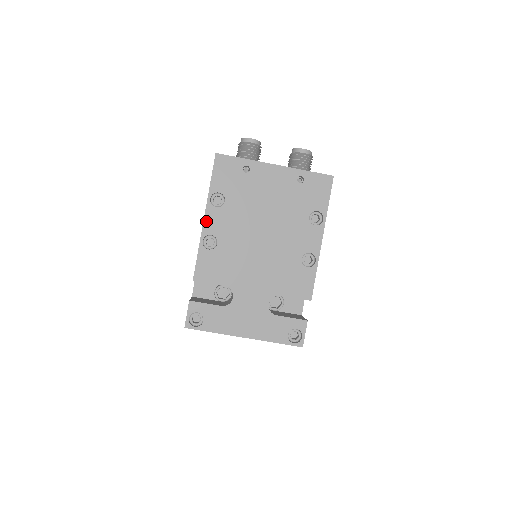
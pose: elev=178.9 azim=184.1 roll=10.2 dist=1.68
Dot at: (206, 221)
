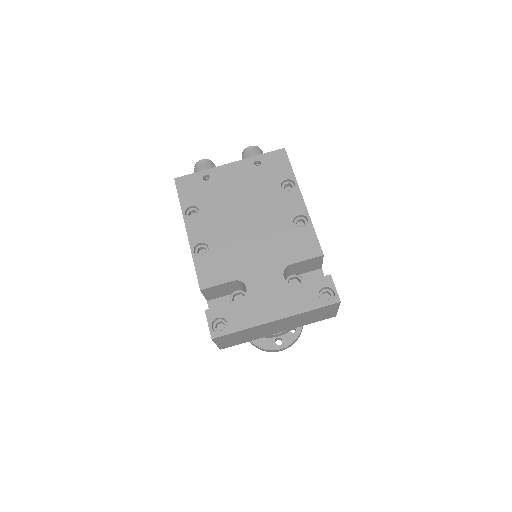
Dot at: (190, 234)
